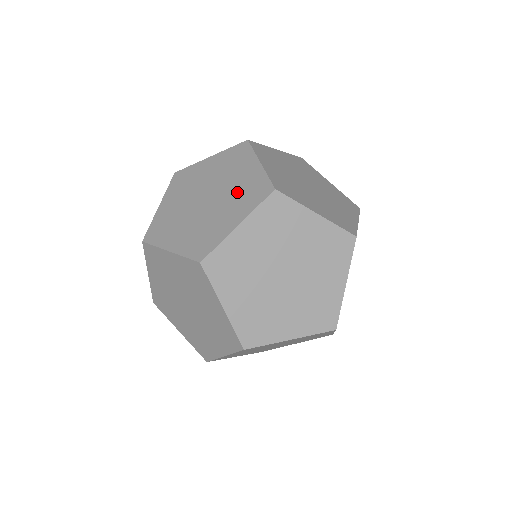
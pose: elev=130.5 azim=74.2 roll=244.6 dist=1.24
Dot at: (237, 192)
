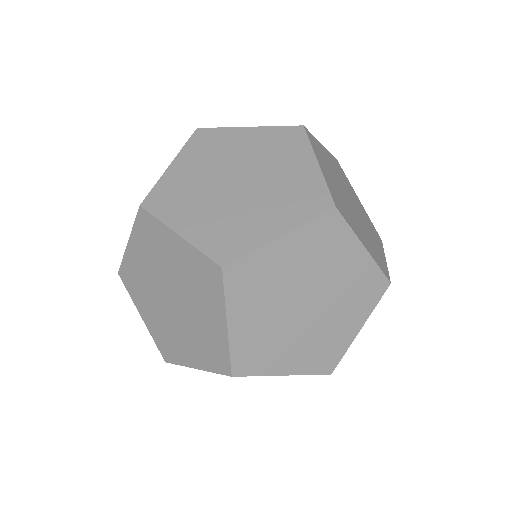
Dot at: occluded
